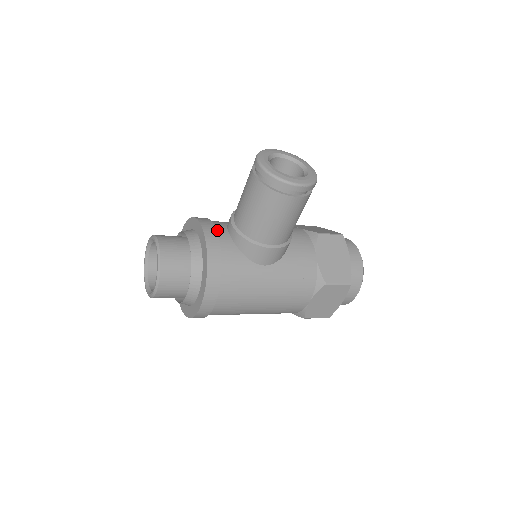
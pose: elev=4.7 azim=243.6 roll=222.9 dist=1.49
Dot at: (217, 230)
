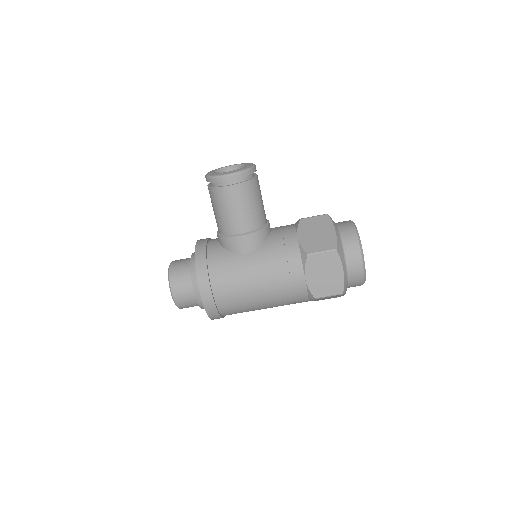
Dot at: (210, 241)
